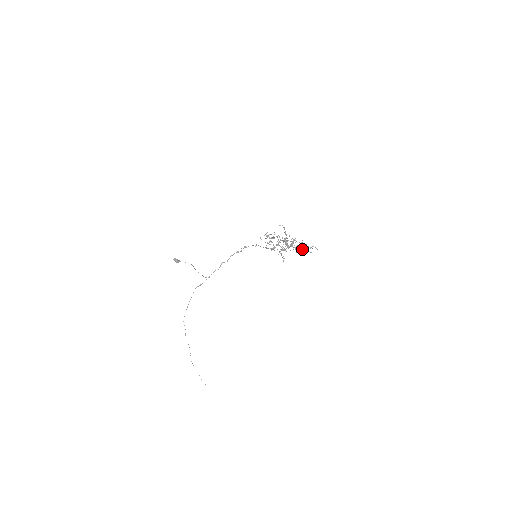
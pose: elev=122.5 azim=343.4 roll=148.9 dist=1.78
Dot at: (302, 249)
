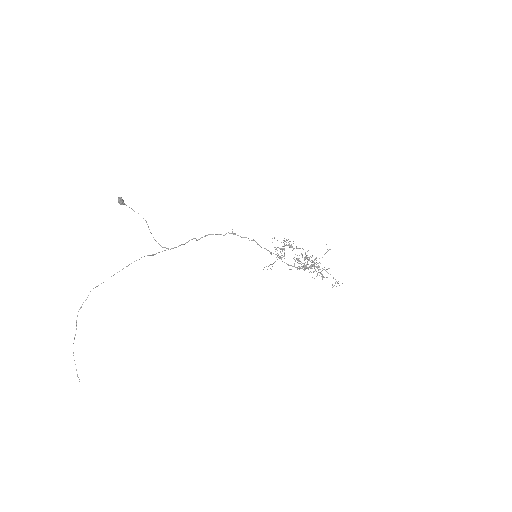
Dot at: occluded
